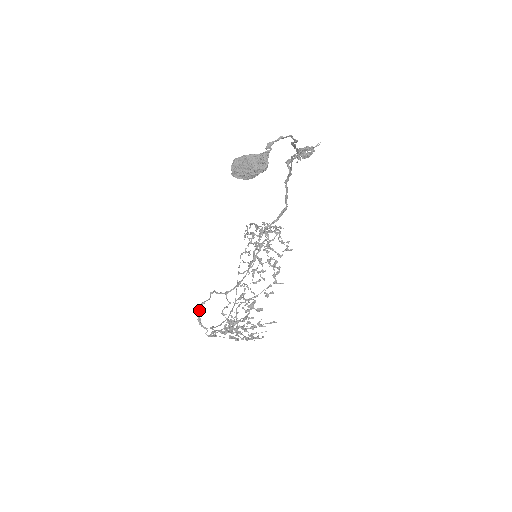
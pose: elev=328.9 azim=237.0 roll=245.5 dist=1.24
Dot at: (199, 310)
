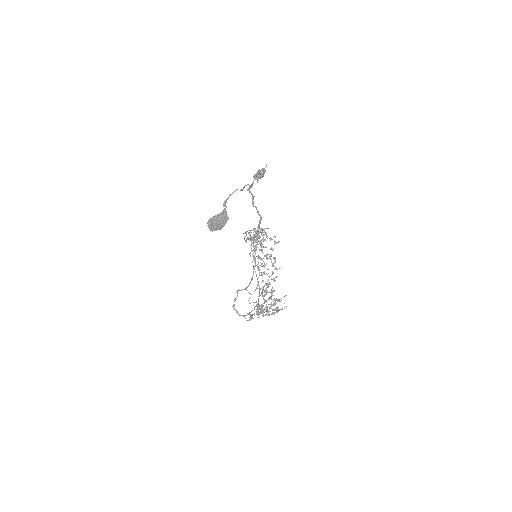
Dot at: (234, 306)
